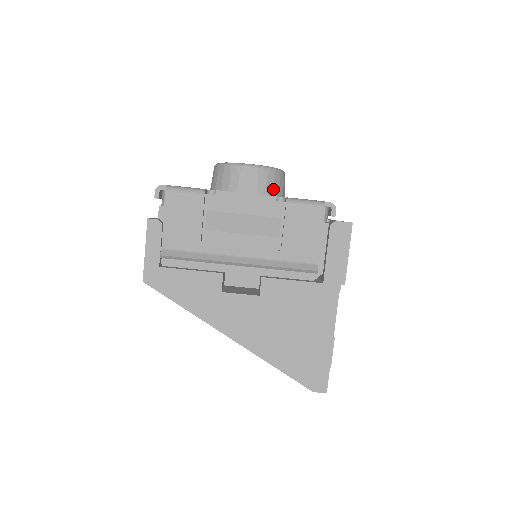
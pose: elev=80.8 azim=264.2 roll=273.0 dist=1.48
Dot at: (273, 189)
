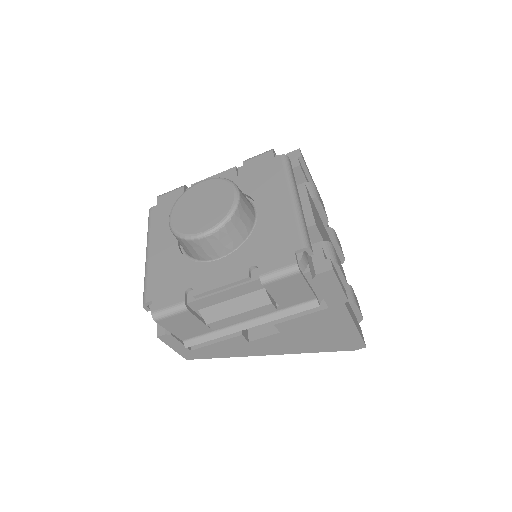
Dot at: (239, 234)
